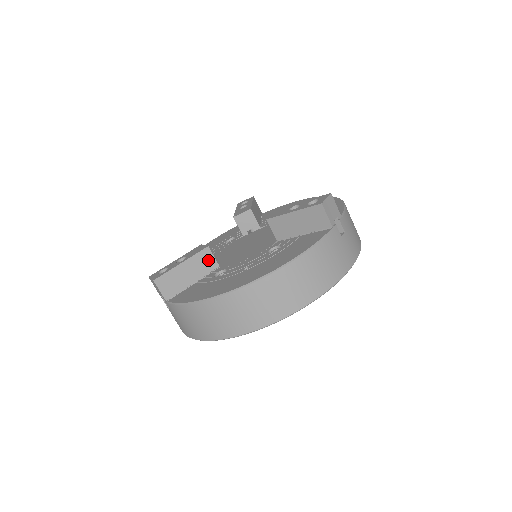
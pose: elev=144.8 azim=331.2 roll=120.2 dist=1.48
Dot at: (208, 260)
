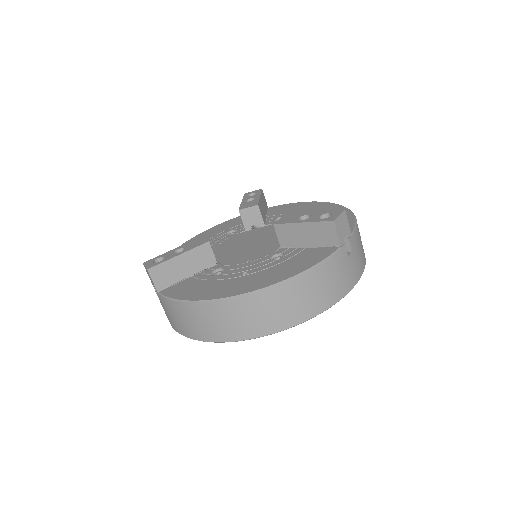
Dot at: (207, 255)
